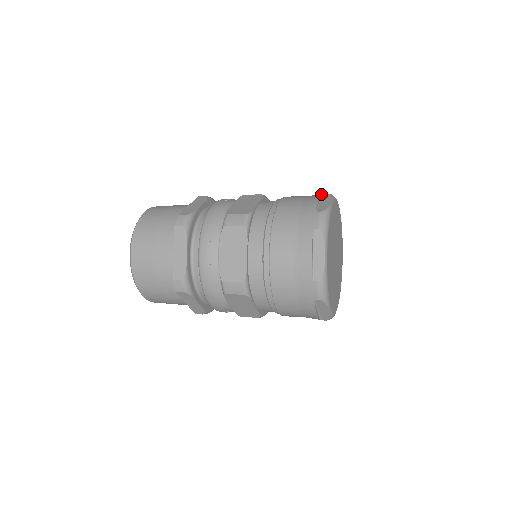
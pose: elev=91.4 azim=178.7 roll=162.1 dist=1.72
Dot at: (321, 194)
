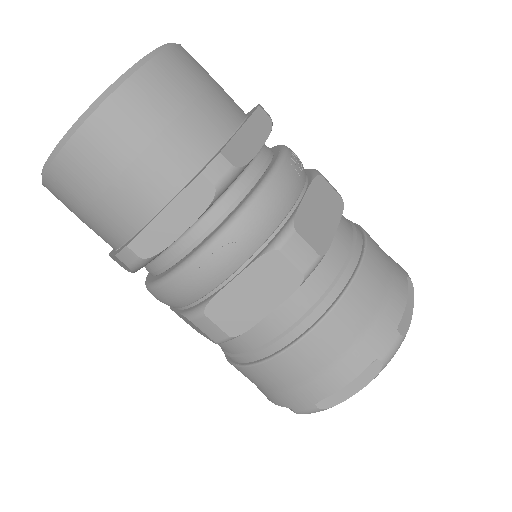
Dot at: occluded
